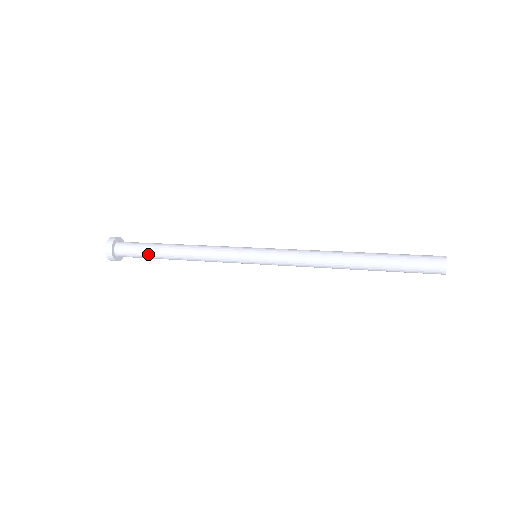
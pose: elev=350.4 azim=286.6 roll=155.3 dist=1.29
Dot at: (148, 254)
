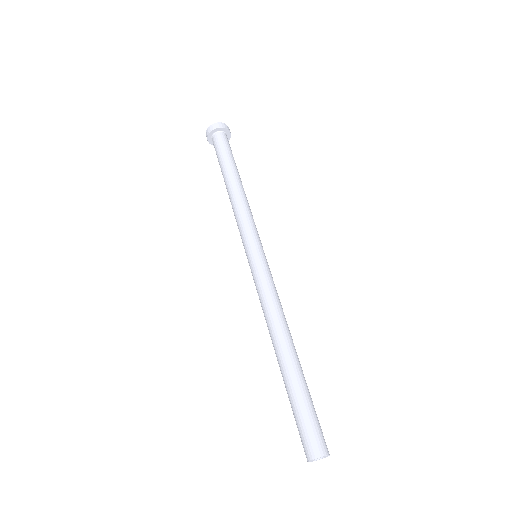
Dot at: (220, 164)
